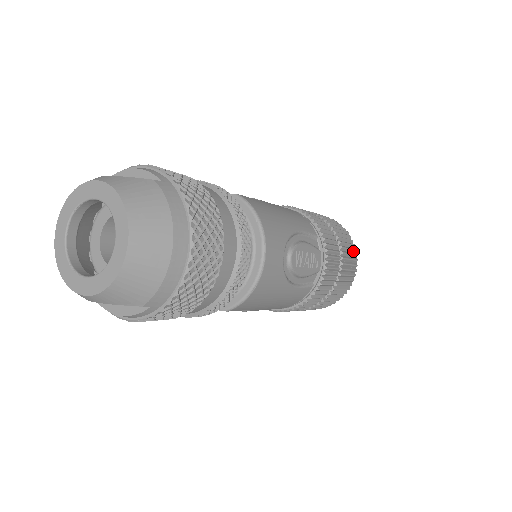
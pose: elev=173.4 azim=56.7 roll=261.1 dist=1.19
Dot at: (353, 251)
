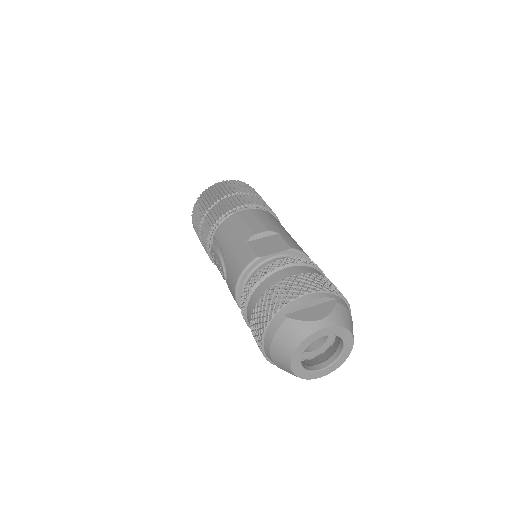
Dot at: occluded
